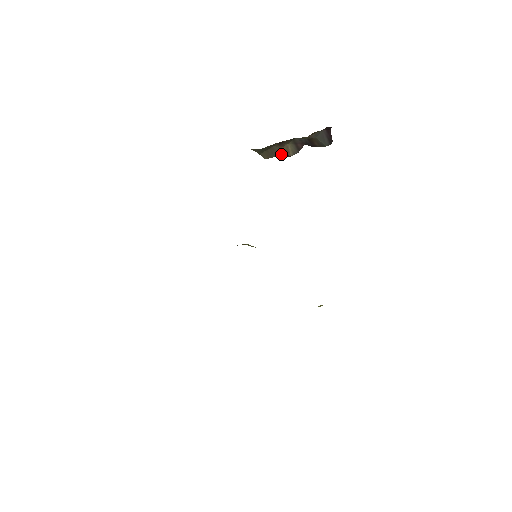
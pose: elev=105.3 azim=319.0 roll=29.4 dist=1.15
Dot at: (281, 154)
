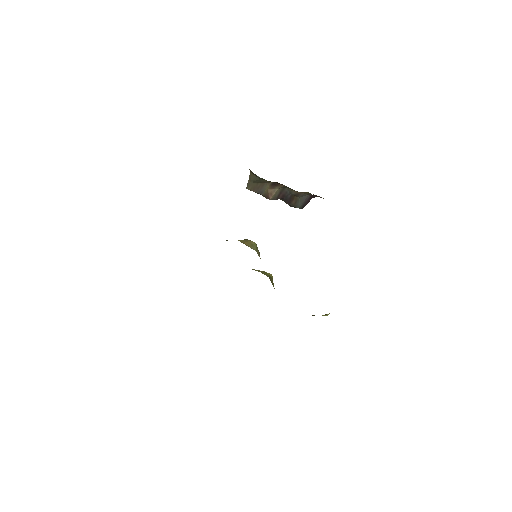
Dot at: (262, 193)
